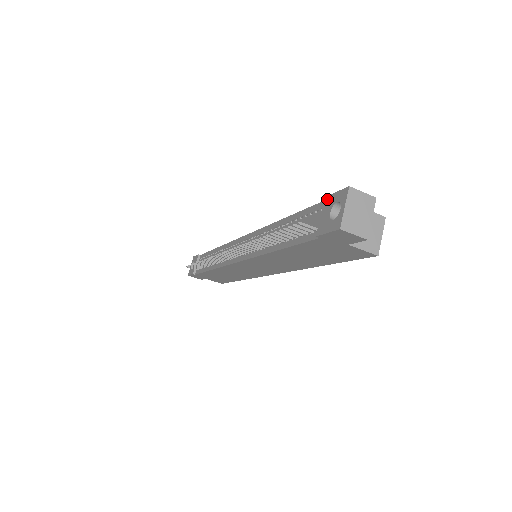
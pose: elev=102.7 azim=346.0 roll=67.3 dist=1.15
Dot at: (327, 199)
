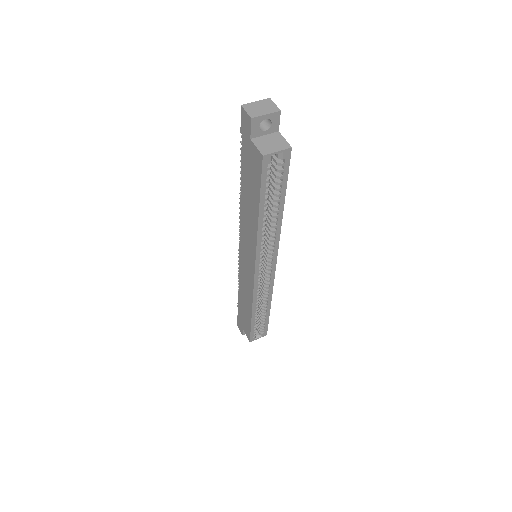
Dot at: occluded
